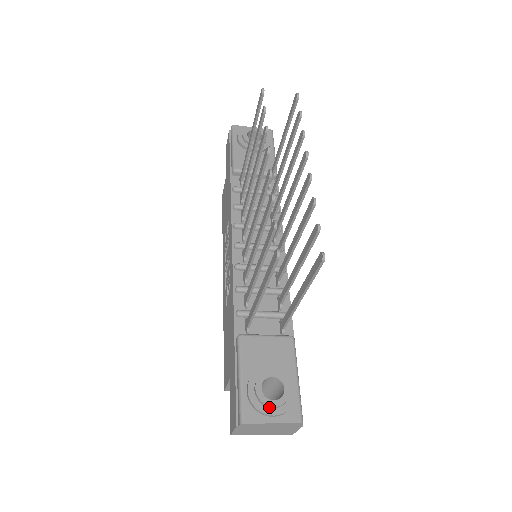
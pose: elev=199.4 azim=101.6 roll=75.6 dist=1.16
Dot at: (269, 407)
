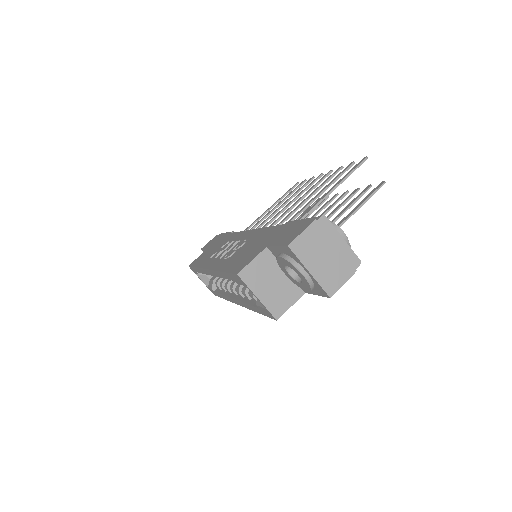
Dot at: (339, 231)
